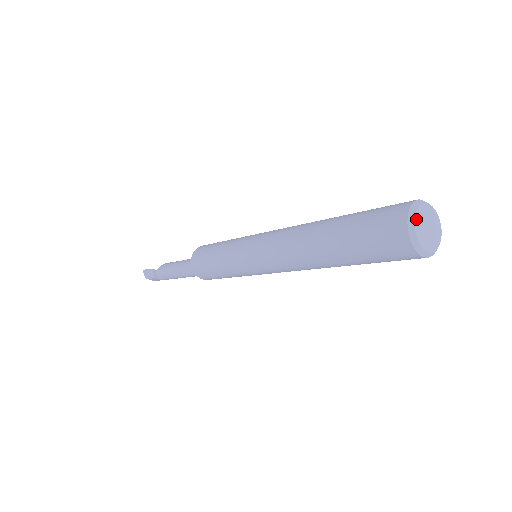
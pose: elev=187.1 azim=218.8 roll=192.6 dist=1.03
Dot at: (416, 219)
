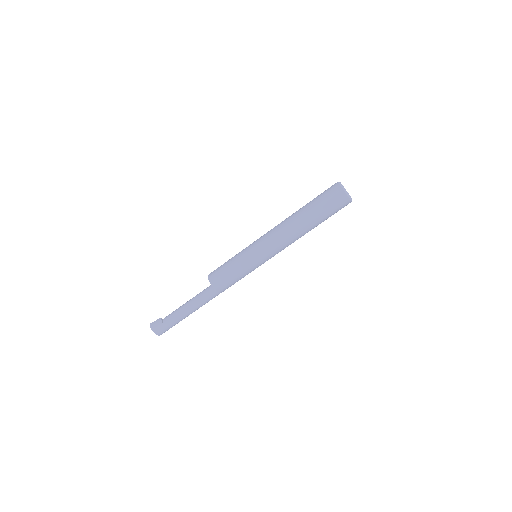
Dot at: occluded
